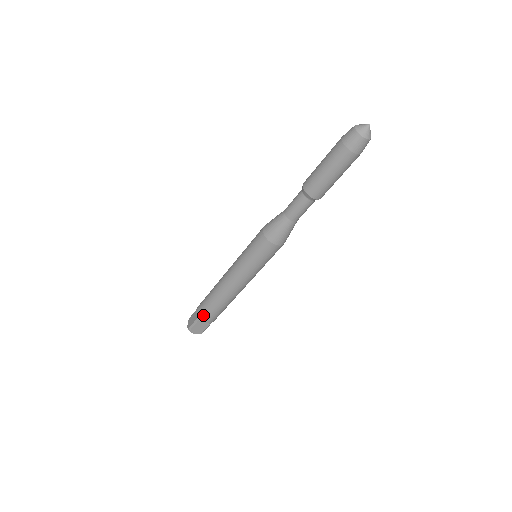
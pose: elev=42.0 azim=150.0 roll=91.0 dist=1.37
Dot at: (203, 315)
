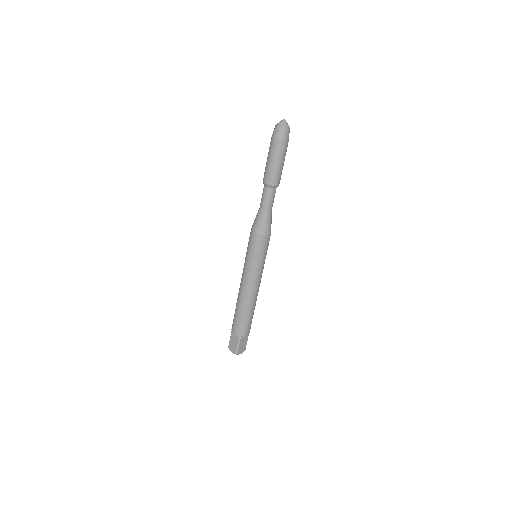
Dot at: (242, 331)
